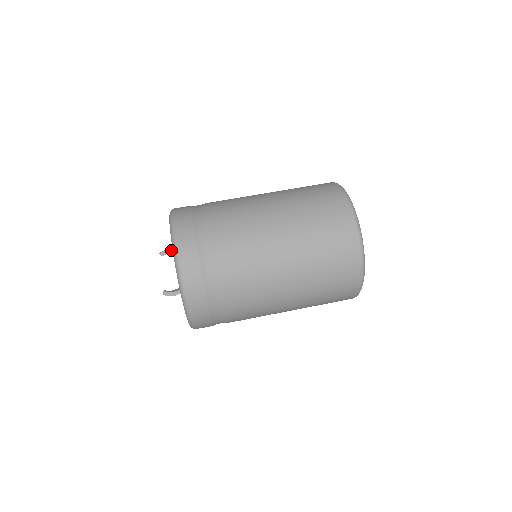
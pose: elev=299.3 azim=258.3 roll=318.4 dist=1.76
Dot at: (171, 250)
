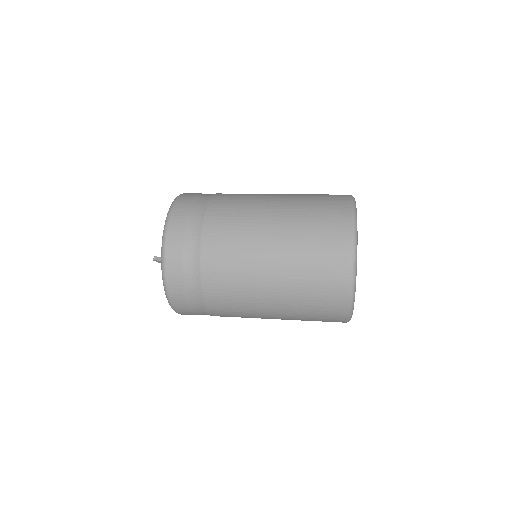
Dot at: occluded
